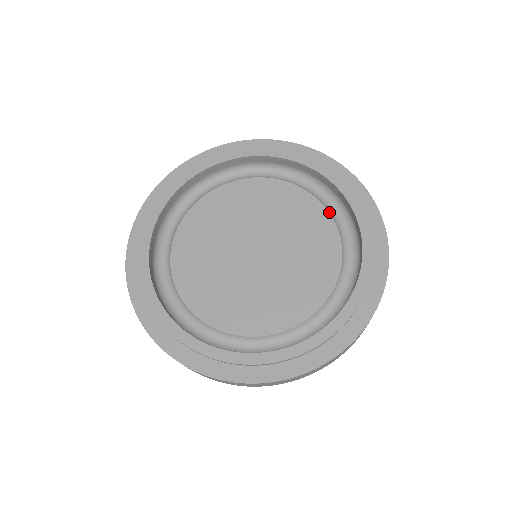
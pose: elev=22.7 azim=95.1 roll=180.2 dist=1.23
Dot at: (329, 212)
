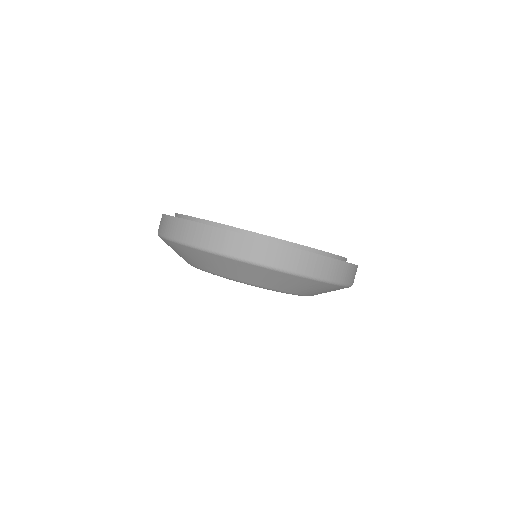
Dot at: occluded
